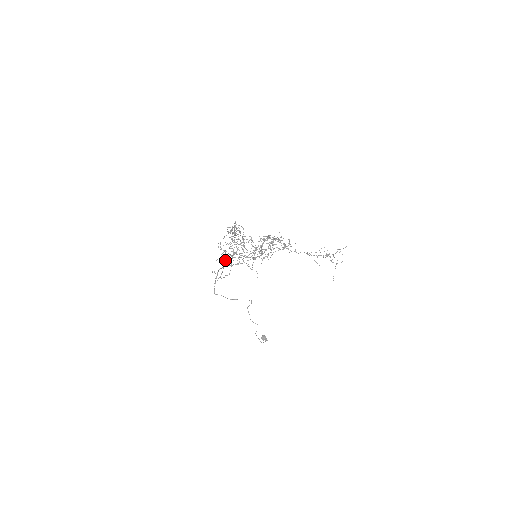
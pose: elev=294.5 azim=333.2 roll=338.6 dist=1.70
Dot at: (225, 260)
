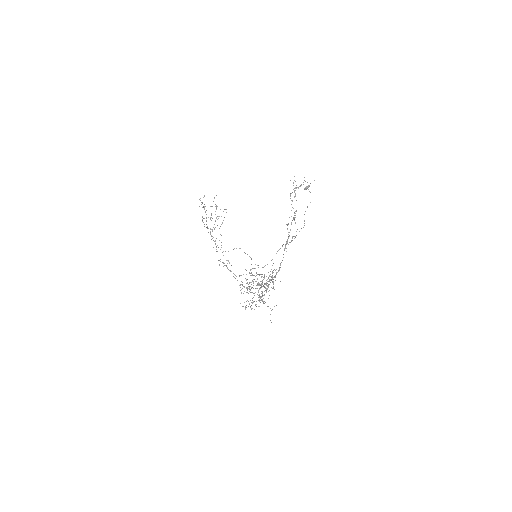
Dot at: occluded
